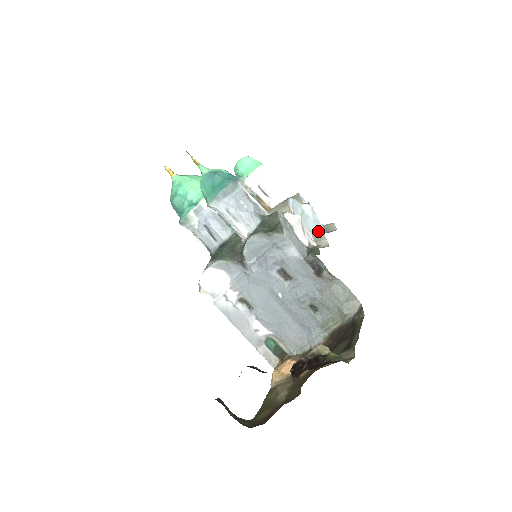
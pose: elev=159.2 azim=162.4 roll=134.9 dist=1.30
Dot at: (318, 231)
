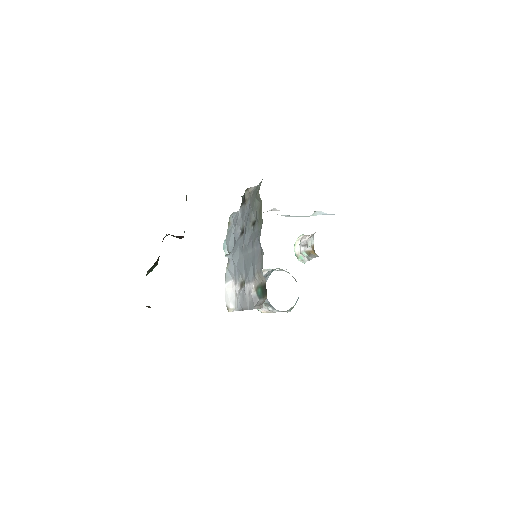
Dot at: occluded
